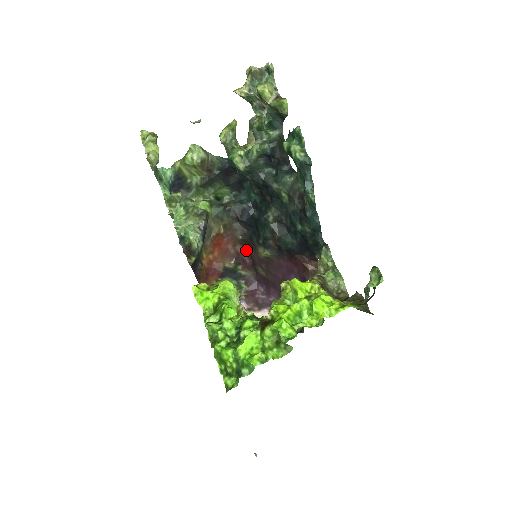
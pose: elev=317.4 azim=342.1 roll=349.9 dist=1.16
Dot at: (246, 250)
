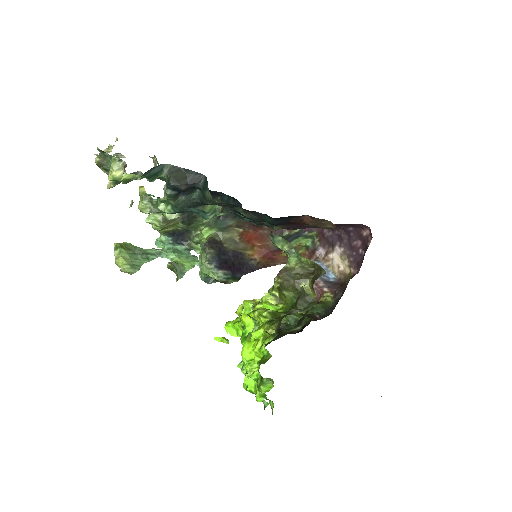
Dot at: occluded
